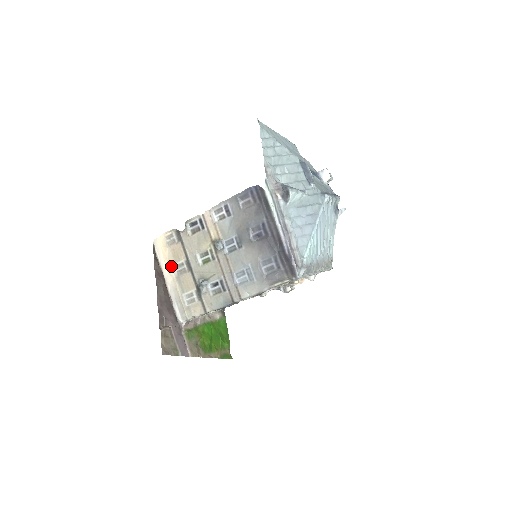
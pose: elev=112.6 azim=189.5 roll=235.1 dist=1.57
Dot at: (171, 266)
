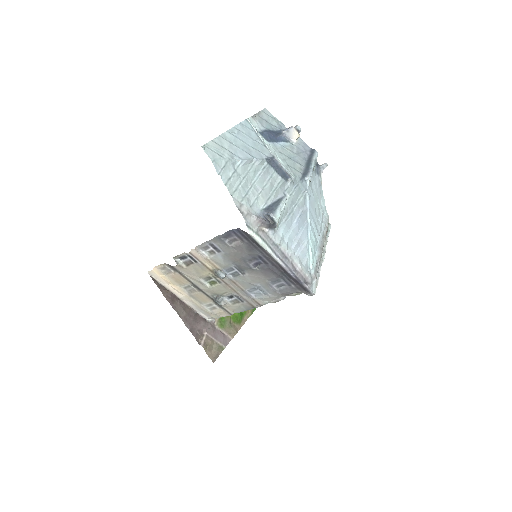
Dot at: (178, 288)
